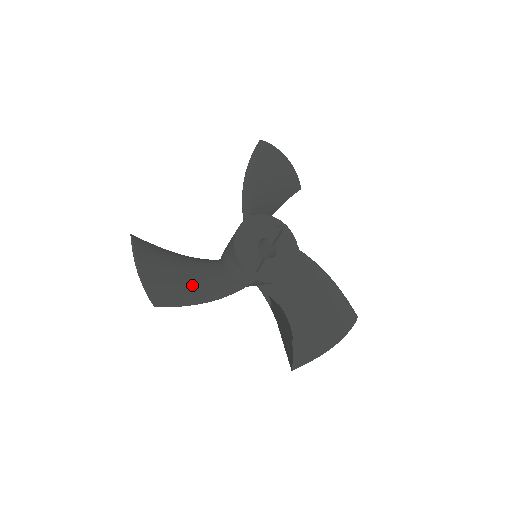
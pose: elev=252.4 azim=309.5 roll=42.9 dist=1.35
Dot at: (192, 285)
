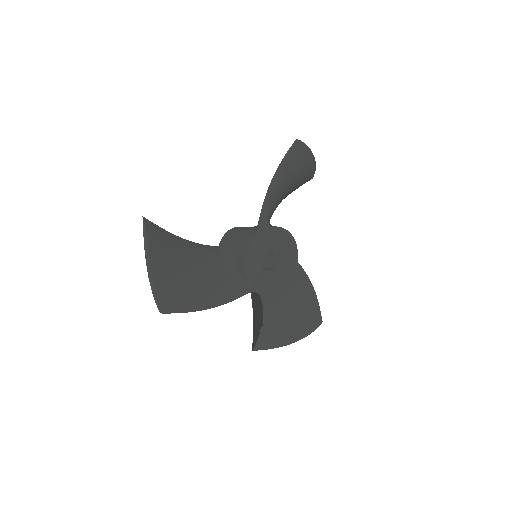
Dot at: (197, 291)
